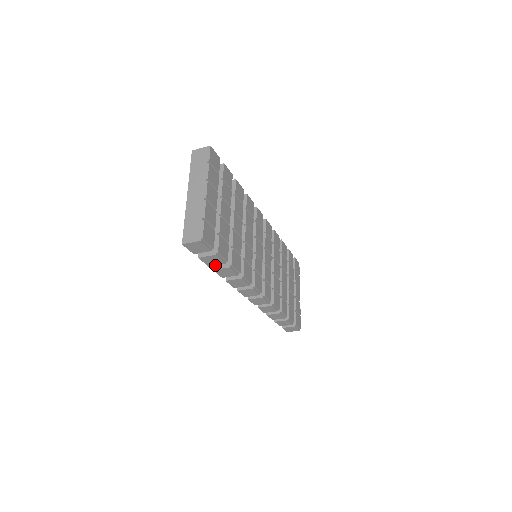
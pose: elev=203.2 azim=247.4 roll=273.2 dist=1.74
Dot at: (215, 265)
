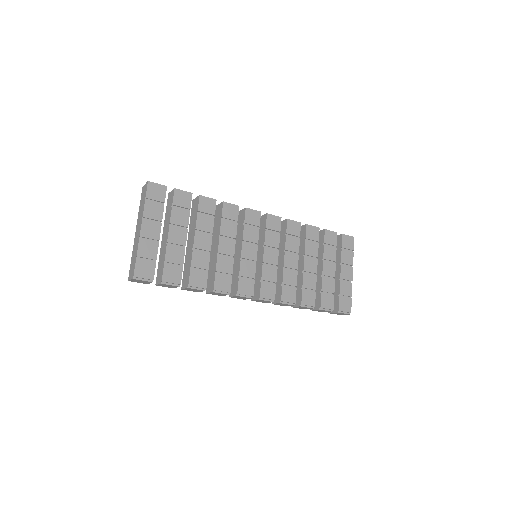
Dot at: (176, 287)
